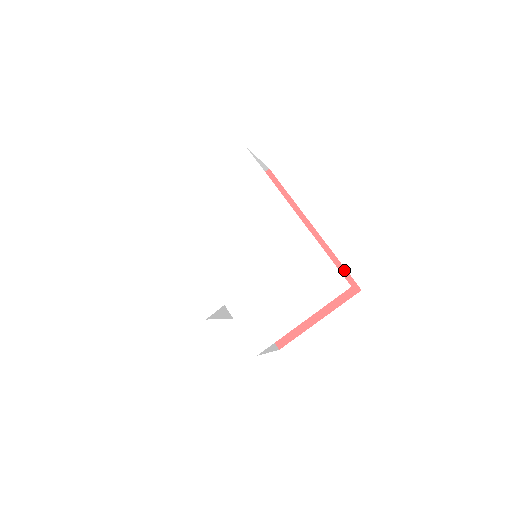
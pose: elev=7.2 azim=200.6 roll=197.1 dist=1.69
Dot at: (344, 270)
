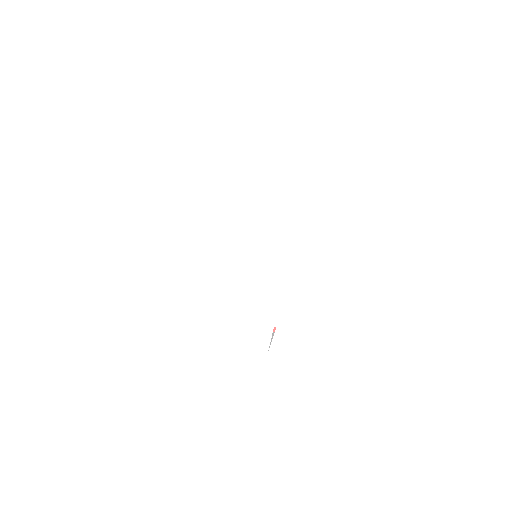
Dot at: occluded
